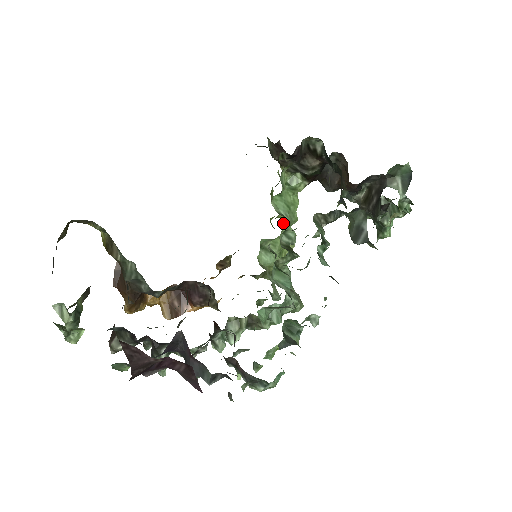
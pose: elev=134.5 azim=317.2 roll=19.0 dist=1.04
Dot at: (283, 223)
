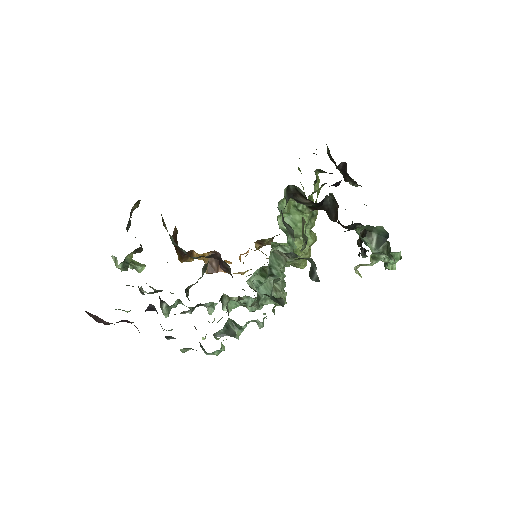
Dot at: occluded
